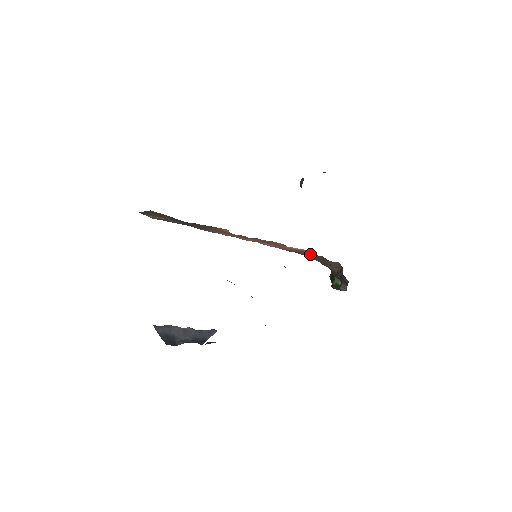
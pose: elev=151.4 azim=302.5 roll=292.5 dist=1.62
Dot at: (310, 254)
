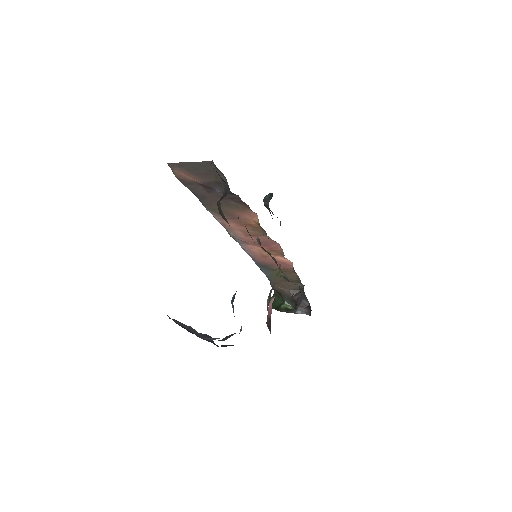
Dot at: (281, 270)
